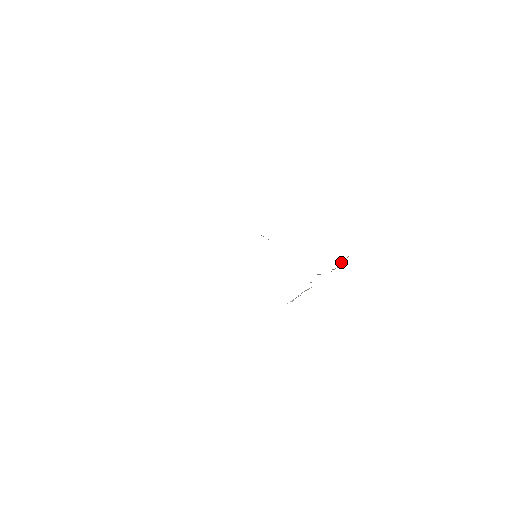
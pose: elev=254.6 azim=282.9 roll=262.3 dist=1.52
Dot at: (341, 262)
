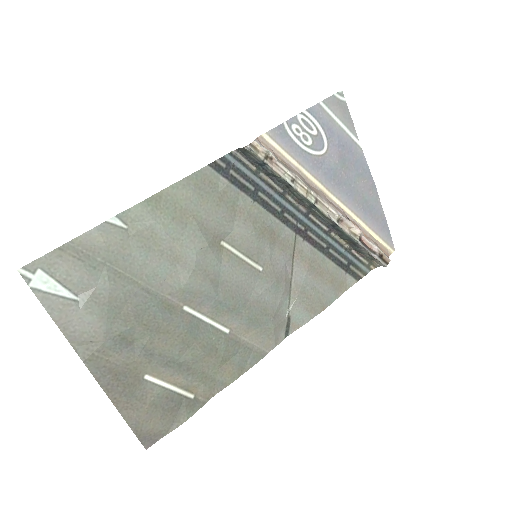
Dot at: (372, 243)
